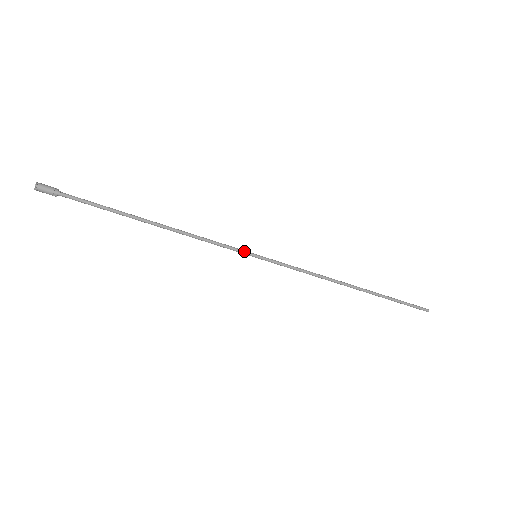
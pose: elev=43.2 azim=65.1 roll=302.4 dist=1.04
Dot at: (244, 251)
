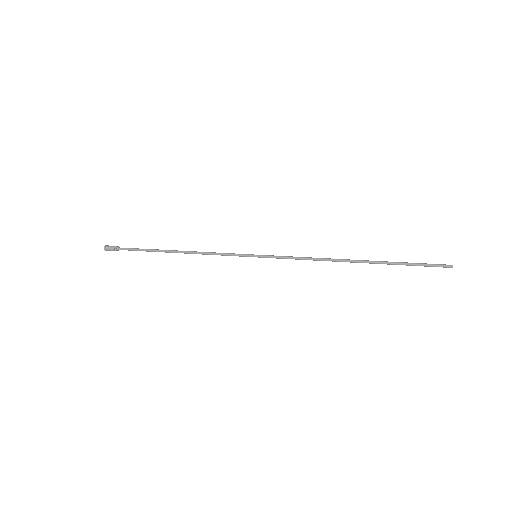
Dot at: (245, 255)
